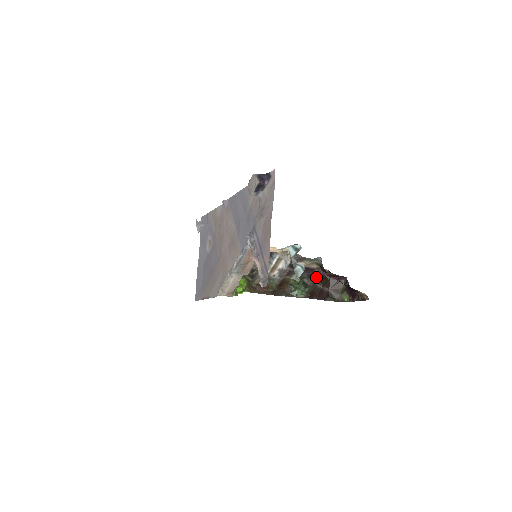
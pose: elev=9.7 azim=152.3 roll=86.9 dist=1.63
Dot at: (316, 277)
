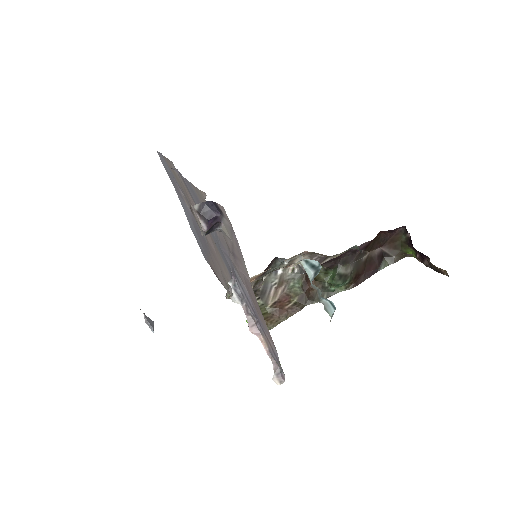
Dot at: (357, 253)
